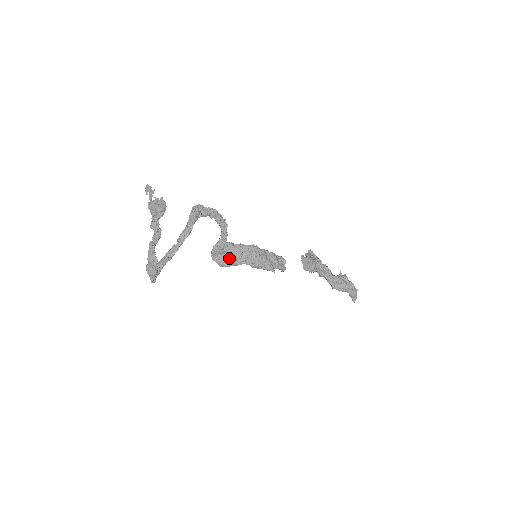
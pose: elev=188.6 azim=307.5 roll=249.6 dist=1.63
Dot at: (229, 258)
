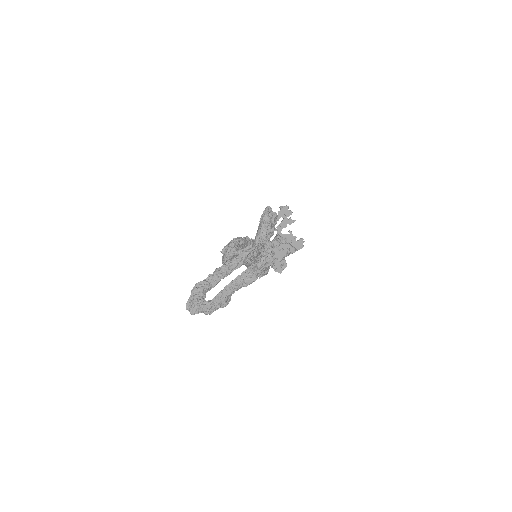
Dot at: occluded
